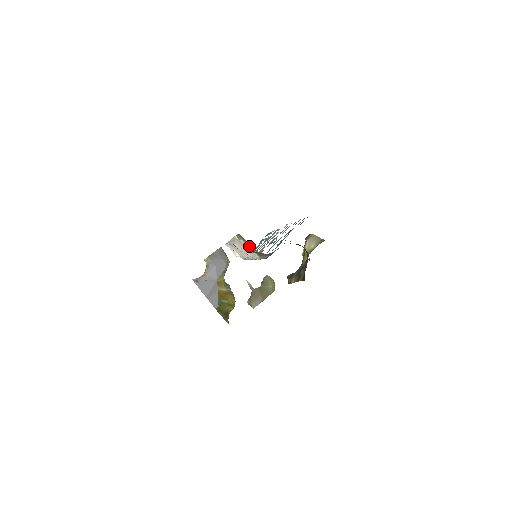
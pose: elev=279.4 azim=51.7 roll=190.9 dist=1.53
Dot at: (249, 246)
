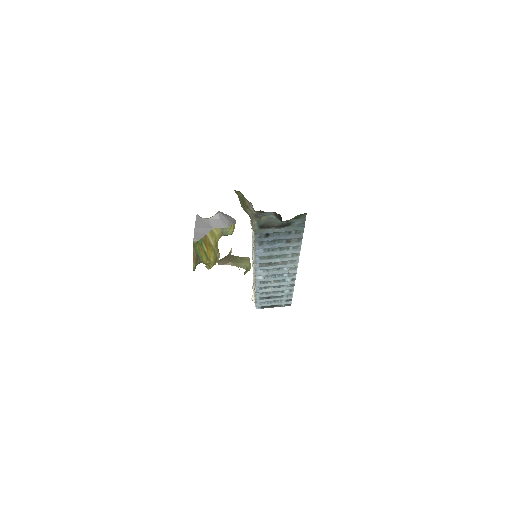
Dot at: occluded
